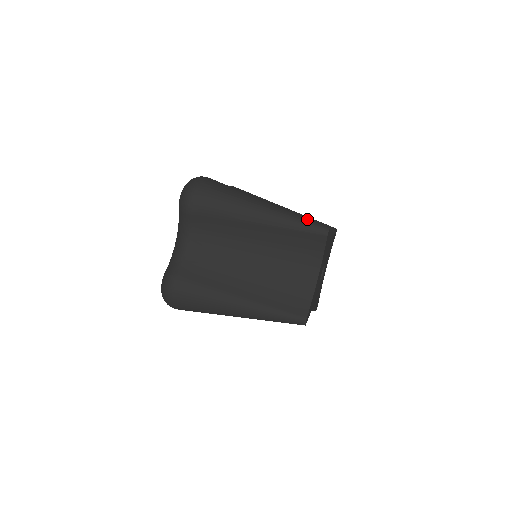
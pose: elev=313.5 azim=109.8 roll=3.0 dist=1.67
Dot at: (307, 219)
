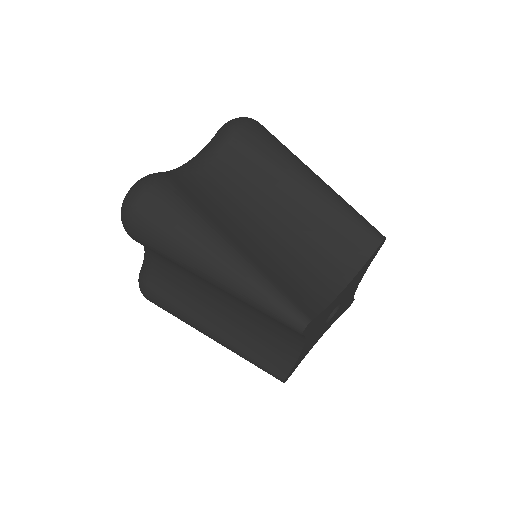
Dot at: (276, 302)
